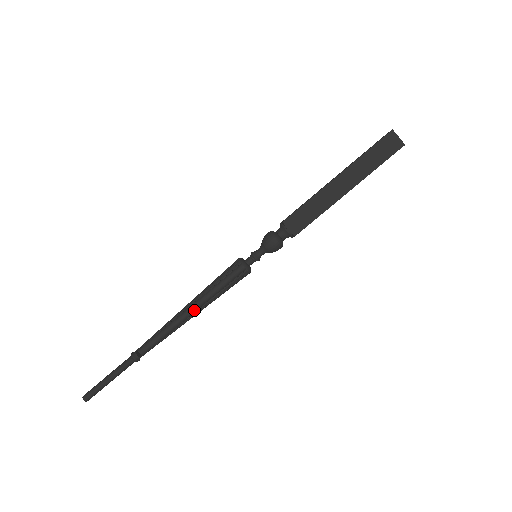
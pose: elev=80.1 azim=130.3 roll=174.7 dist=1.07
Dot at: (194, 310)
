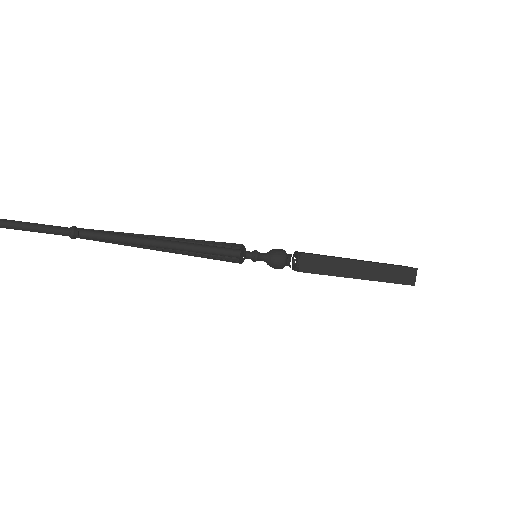
Dot at: (167, 241)
